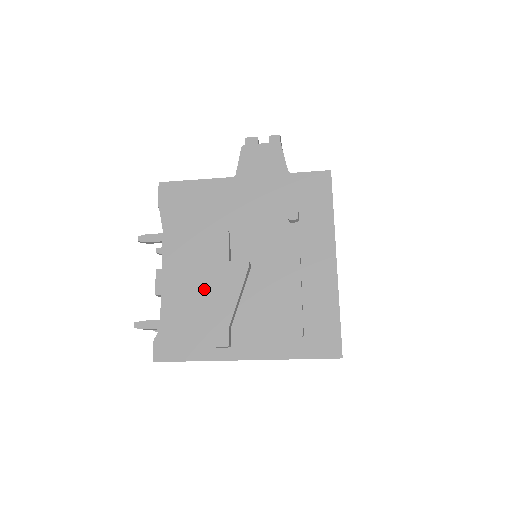
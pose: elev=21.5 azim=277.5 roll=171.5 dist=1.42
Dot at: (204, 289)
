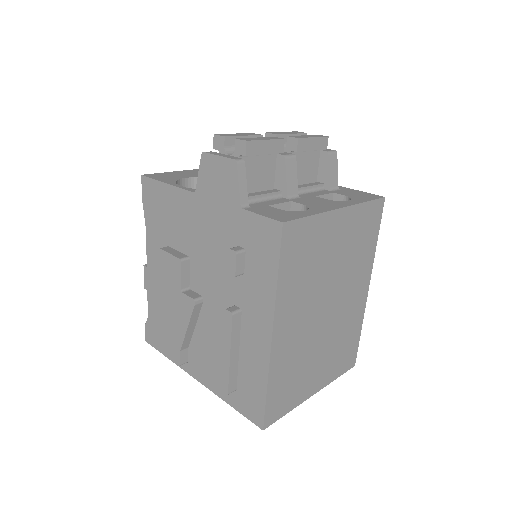
Dot at: (165, 307)
